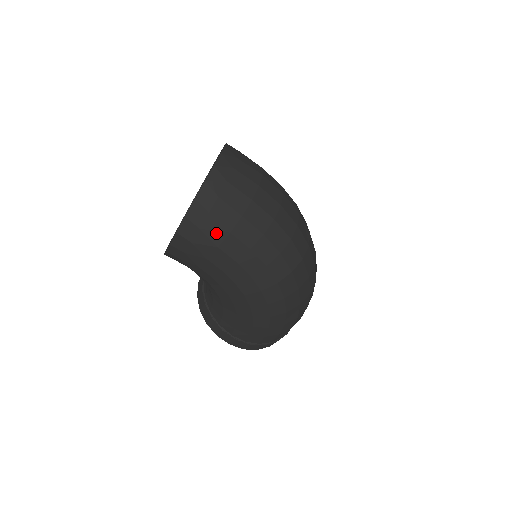
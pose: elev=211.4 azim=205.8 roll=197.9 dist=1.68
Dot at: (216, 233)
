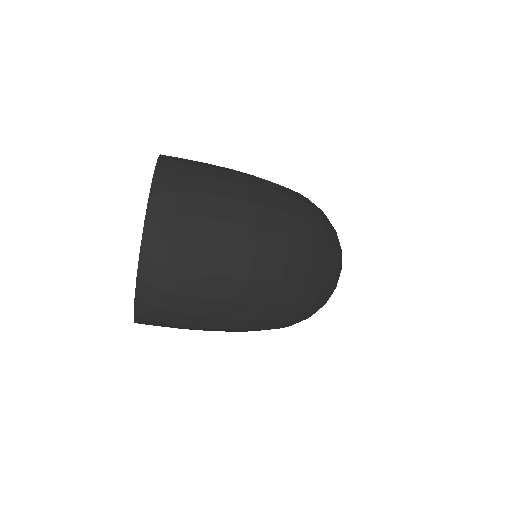
Dot at: (179, 319)
